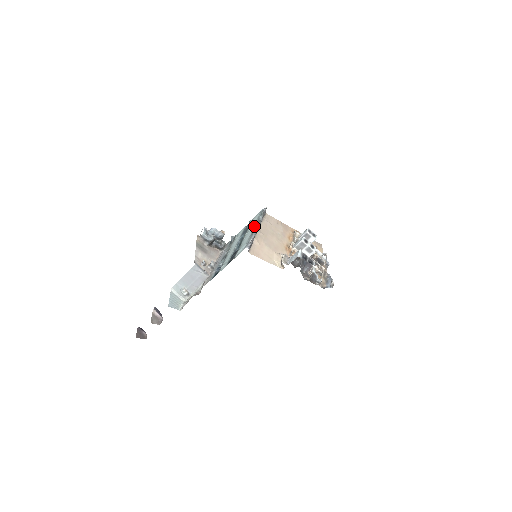
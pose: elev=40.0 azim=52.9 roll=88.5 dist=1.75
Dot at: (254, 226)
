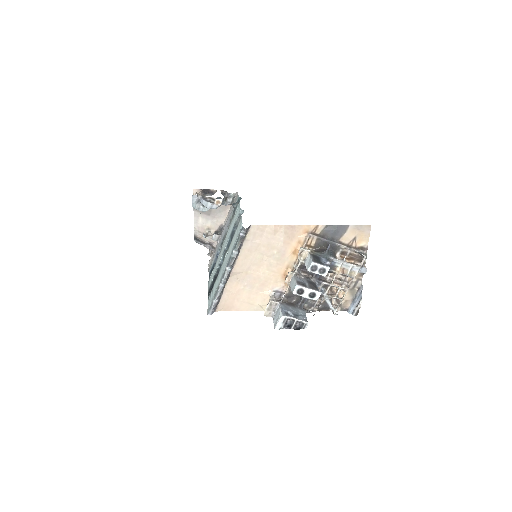
Dot at: (225, 267)
